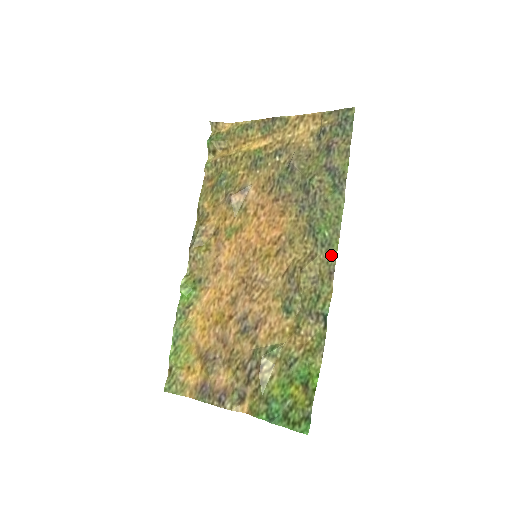
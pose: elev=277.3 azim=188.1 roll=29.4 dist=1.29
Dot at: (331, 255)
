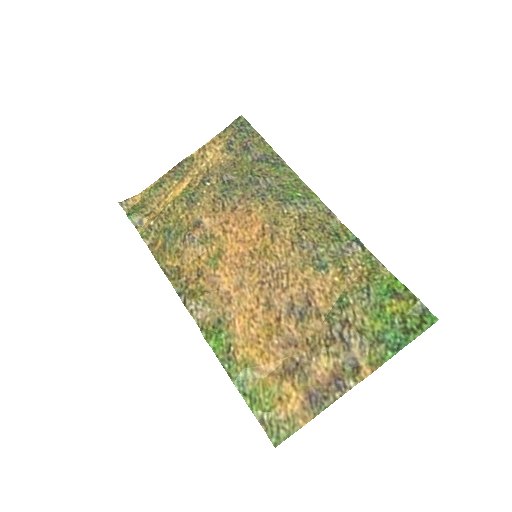
Dot at: (317, 204)
